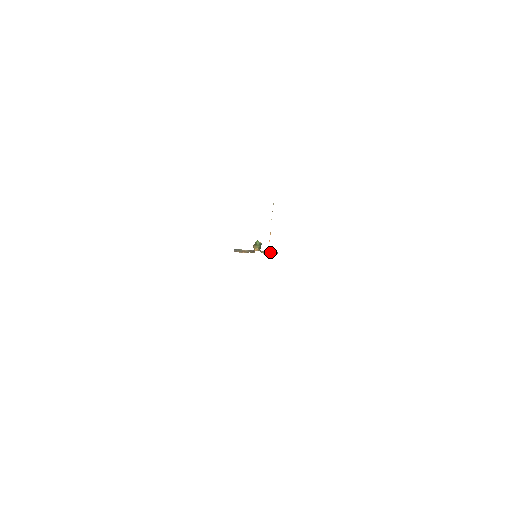
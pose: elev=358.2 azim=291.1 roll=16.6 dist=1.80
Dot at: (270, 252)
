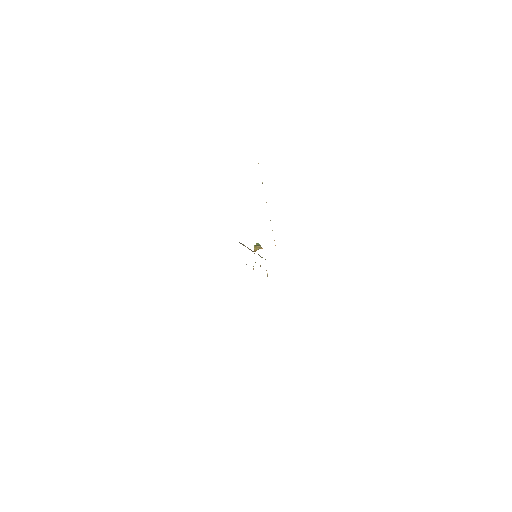
Dot at: occluded
